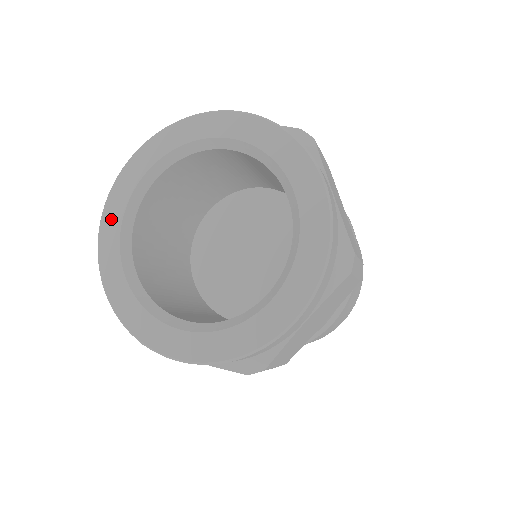
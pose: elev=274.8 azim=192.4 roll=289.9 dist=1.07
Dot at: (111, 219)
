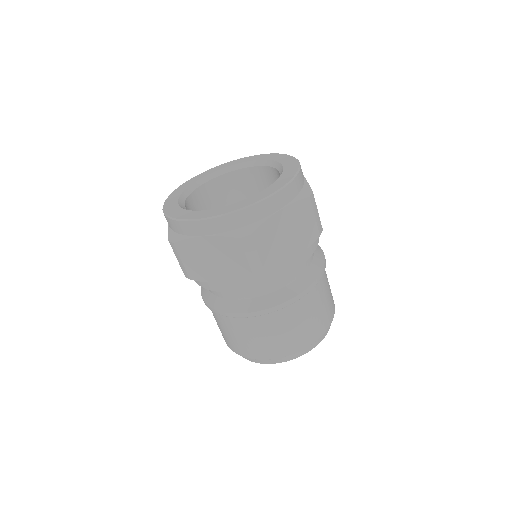
Dot at: (224, 165)
